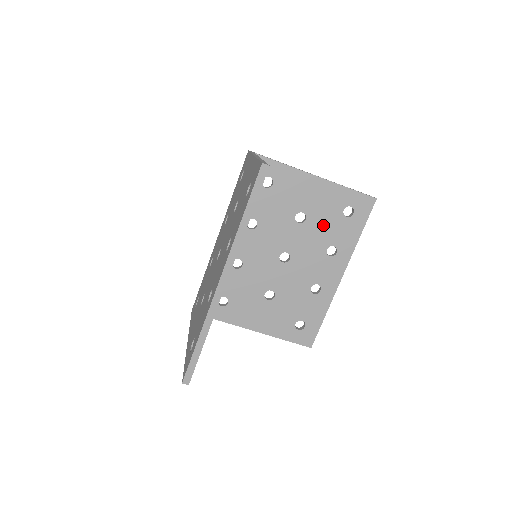
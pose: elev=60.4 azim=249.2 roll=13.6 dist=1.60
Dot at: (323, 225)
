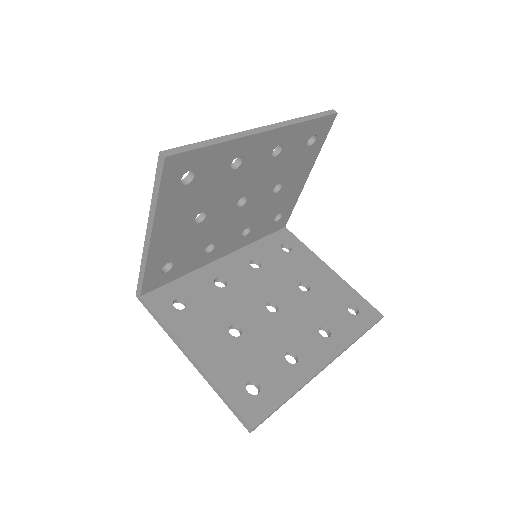
Dot at: (324, 305)
